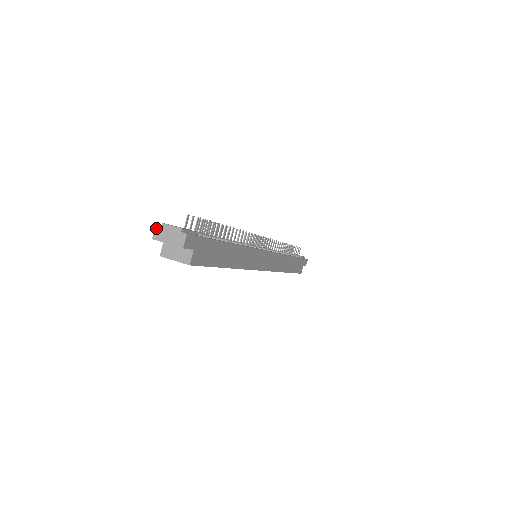
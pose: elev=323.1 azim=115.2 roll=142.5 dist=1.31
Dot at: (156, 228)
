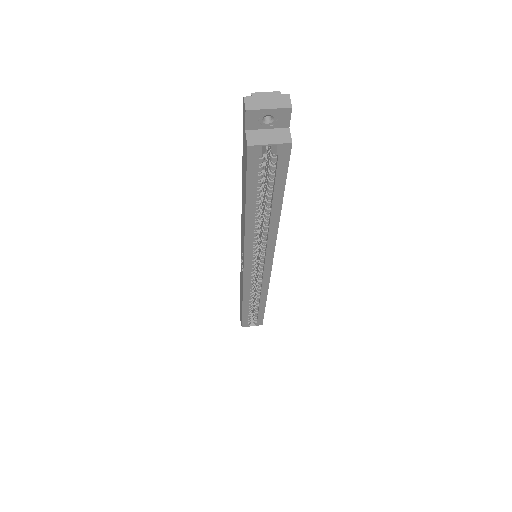
Dot at: (246, 99)
